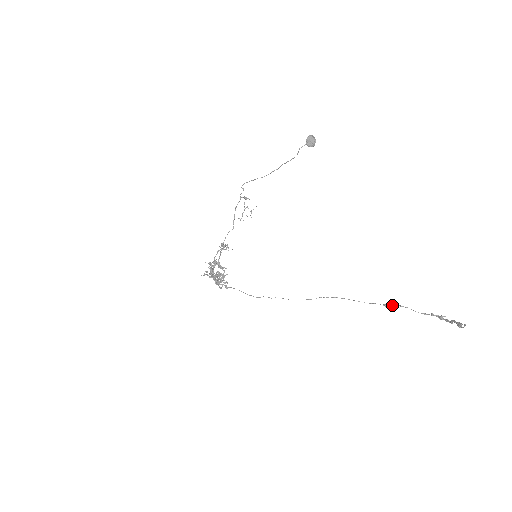
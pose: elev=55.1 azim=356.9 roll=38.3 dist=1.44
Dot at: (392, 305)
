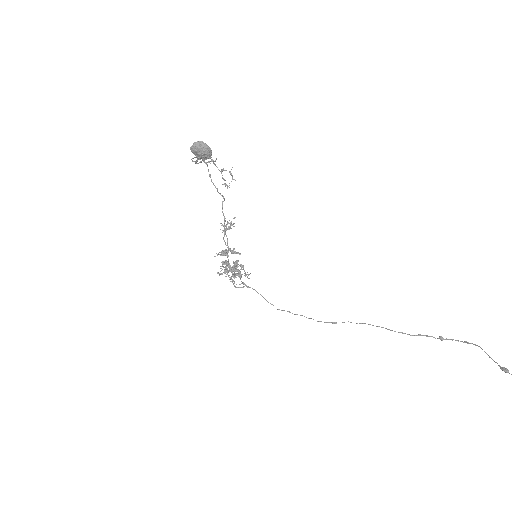
Dot at: (452, 340)
